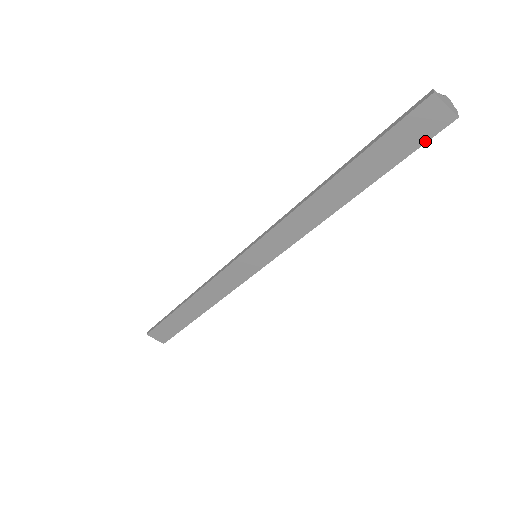
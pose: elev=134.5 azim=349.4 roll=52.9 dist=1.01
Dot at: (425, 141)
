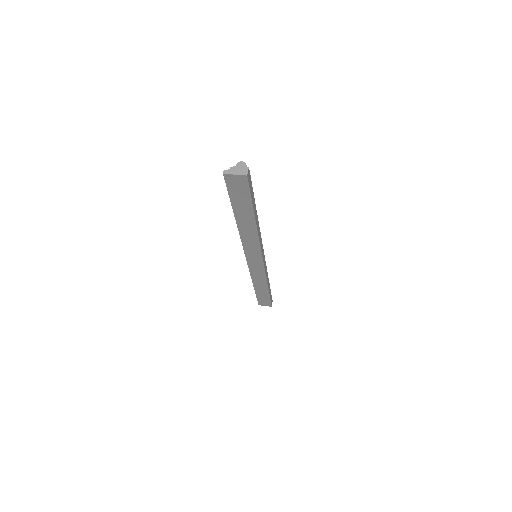
Dot at: (248, 189)
